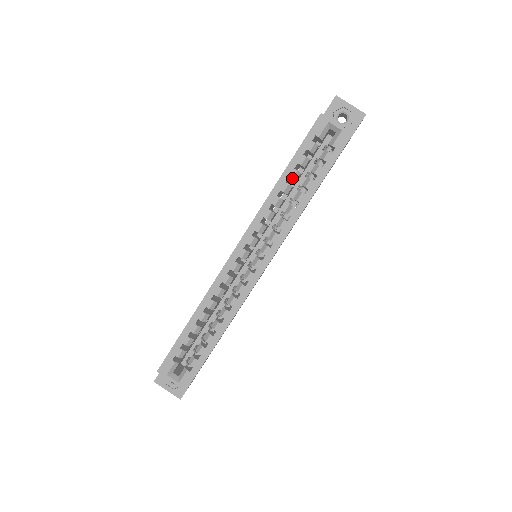
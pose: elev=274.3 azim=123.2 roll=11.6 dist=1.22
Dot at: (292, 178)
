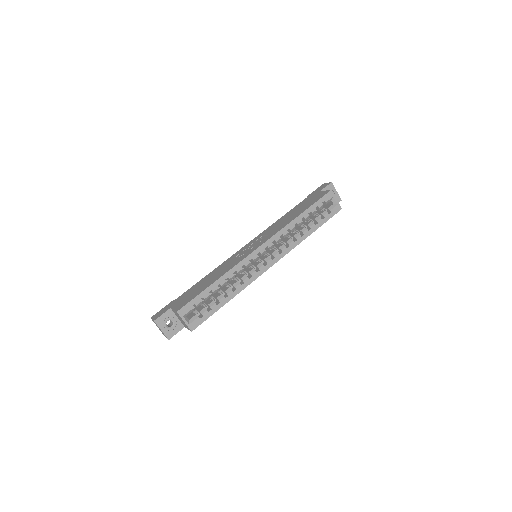
Dot at: (305, 218)
